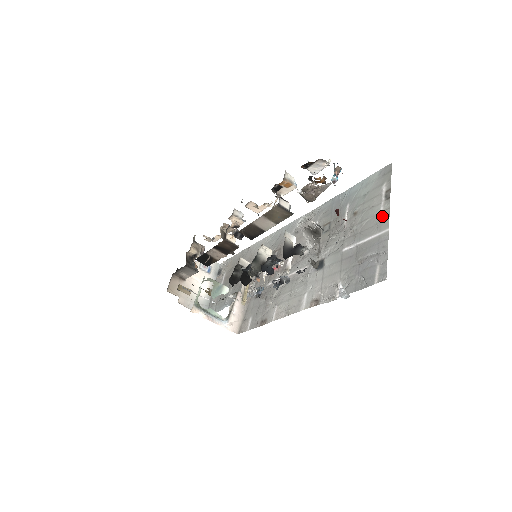
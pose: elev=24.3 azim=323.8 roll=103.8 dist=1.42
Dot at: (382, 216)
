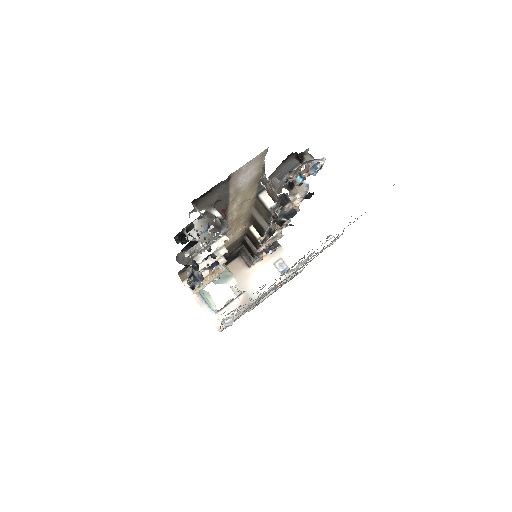
Dot at: occluded
